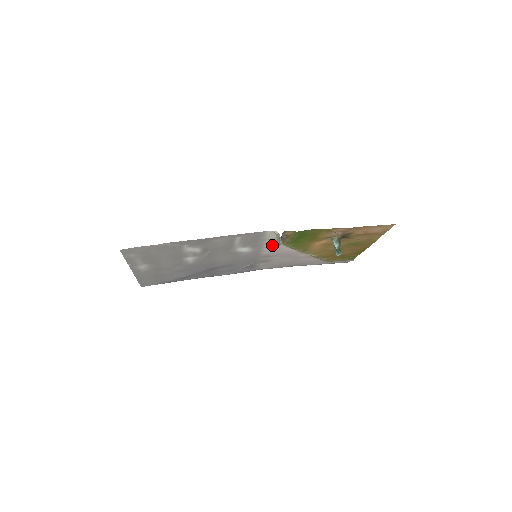
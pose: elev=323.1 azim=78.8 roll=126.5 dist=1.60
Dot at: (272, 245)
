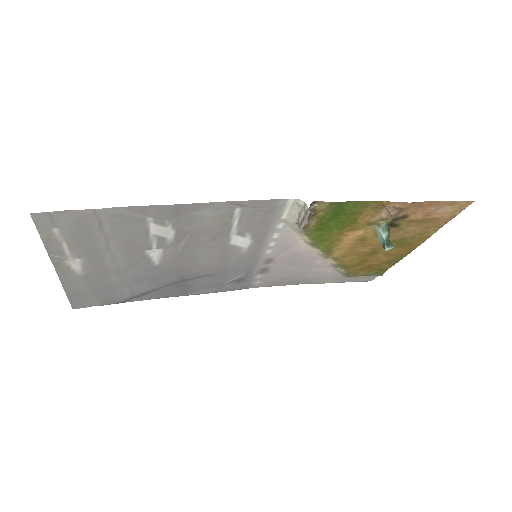
Dot at: (284, 235)
